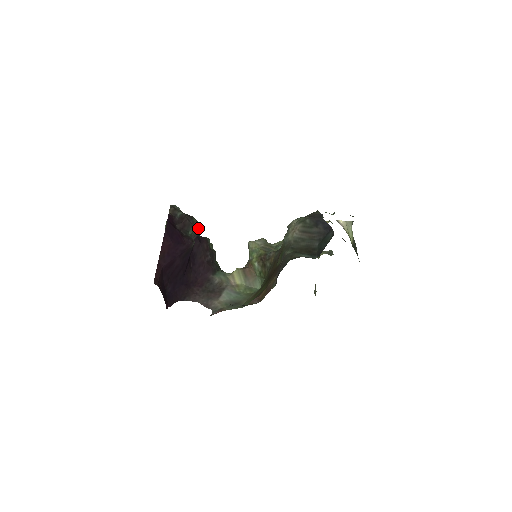
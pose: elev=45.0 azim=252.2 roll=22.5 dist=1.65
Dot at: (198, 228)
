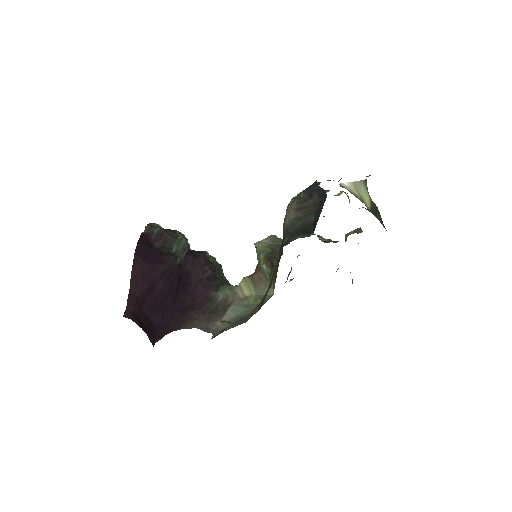
Dot at: (185, 242)
